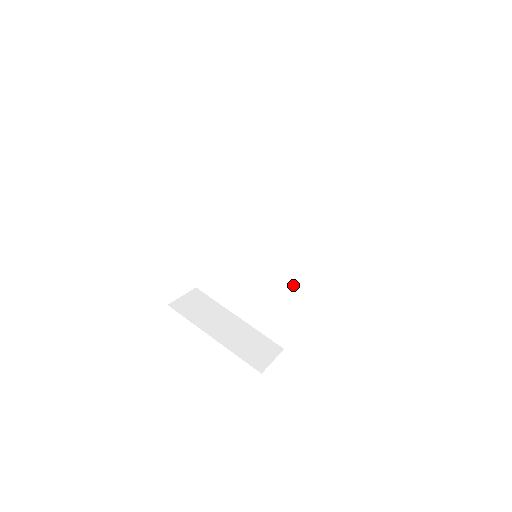
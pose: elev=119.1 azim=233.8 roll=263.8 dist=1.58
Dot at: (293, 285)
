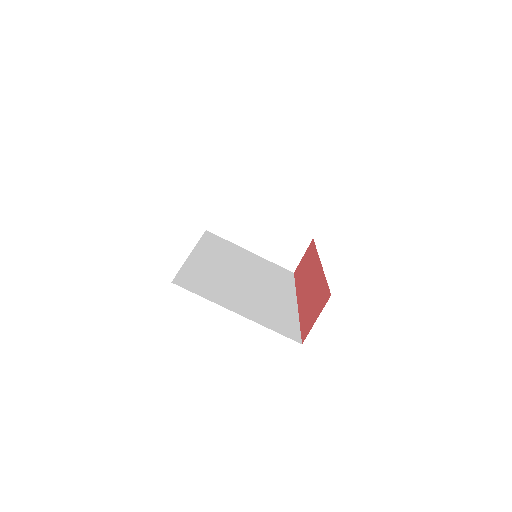
Dot at: occluded
